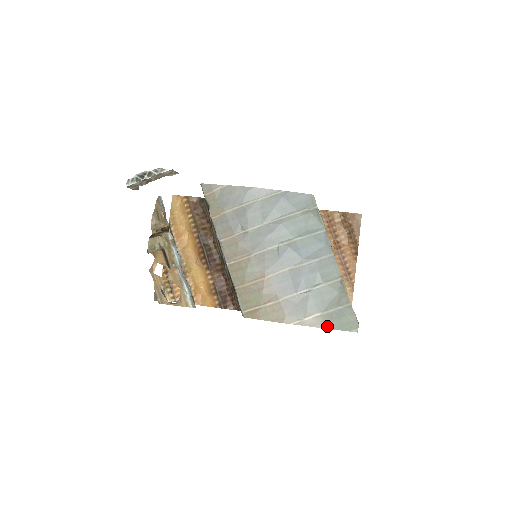
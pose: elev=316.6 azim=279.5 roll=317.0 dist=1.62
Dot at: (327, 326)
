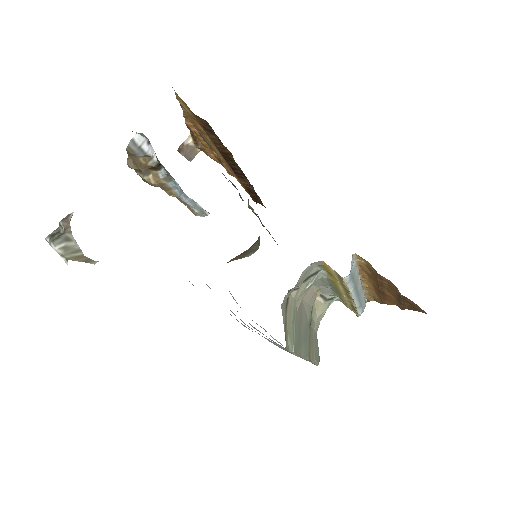
Dot at: occluded
